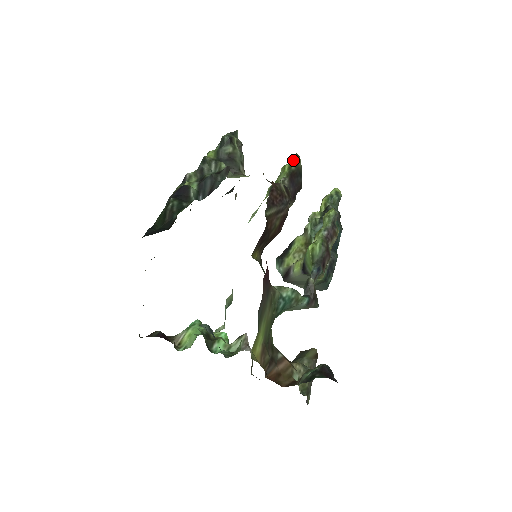
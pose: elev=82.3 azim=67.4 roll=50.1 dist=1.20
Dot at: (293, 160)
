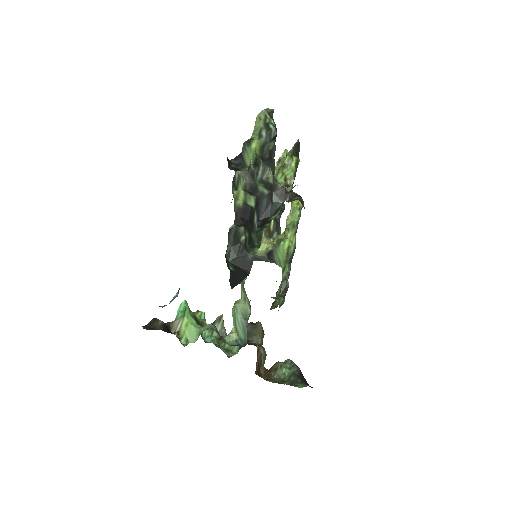
Dot at: (296, 148)
